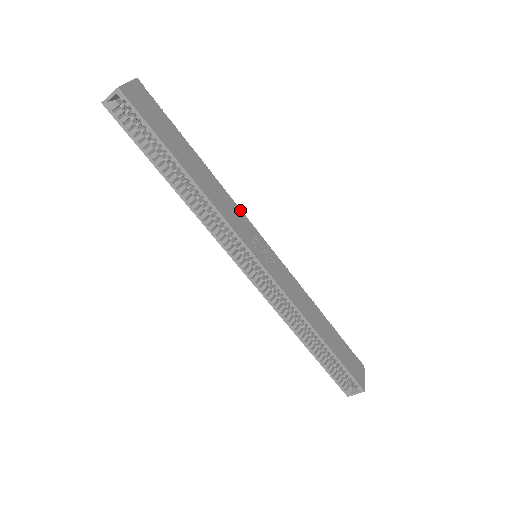
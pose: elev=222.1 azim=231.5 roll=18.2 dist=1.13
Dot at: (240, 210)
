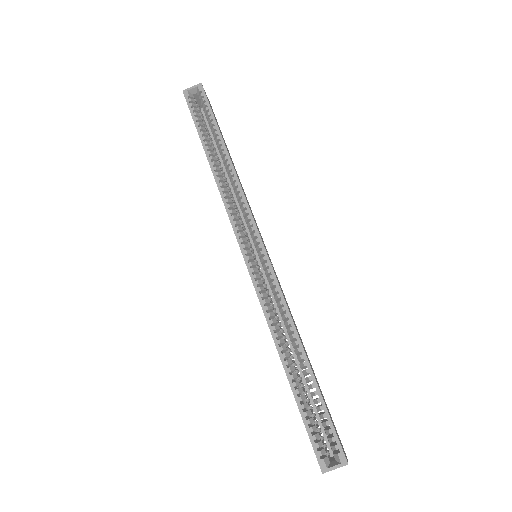
Dot at: occluded
